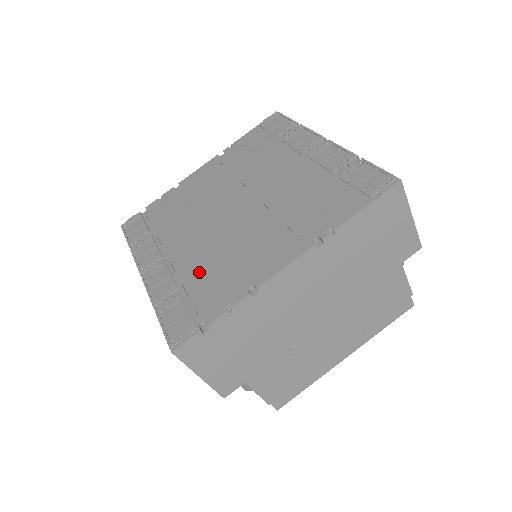
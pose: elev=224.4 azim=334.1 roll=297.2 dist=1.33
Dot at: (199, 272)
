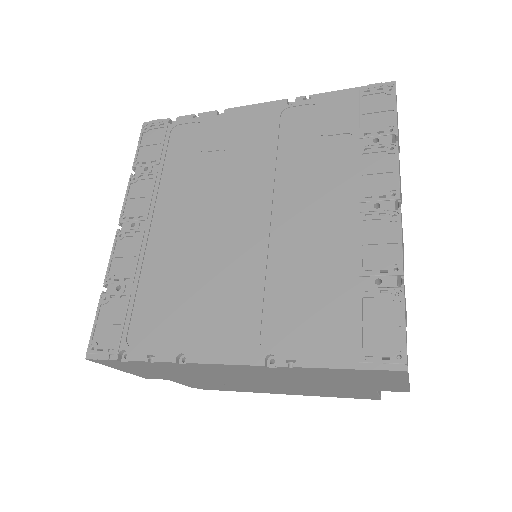
Dot at: (159, 280)
